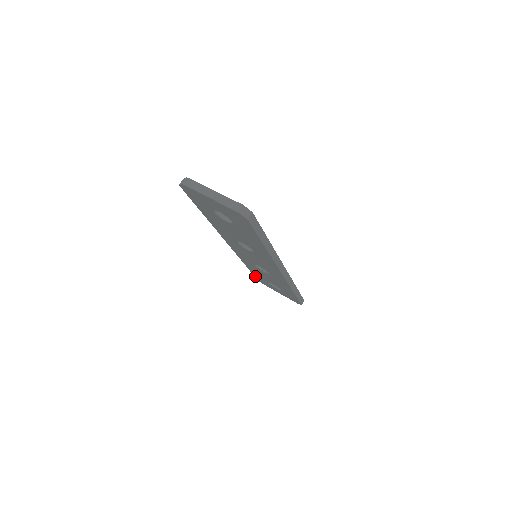
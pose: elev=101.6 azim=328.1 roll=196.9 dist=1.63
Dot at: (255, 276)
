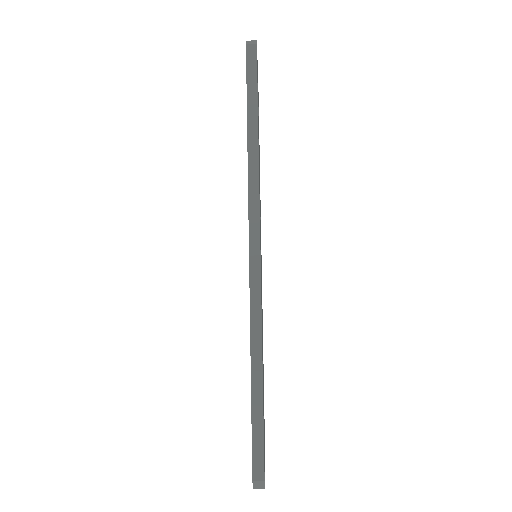
Dot at: (247, 78)
